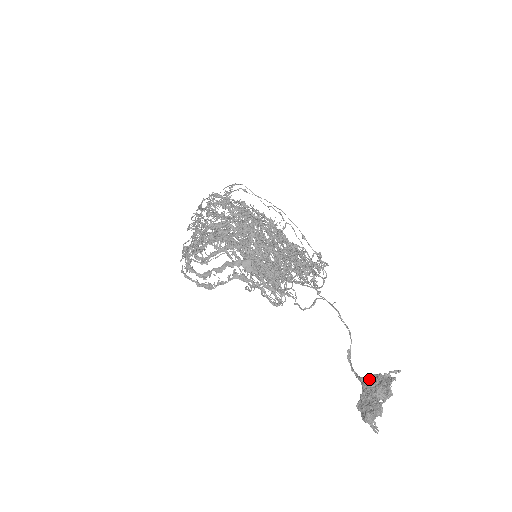
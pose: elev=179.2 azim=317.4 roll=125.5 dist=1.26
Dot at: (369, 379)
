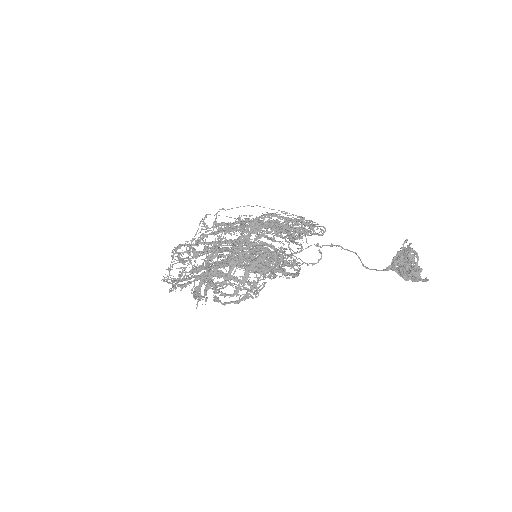
Dot at: (396, 260)
